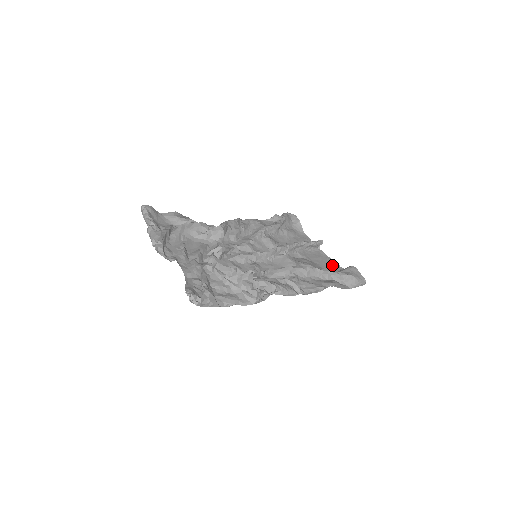
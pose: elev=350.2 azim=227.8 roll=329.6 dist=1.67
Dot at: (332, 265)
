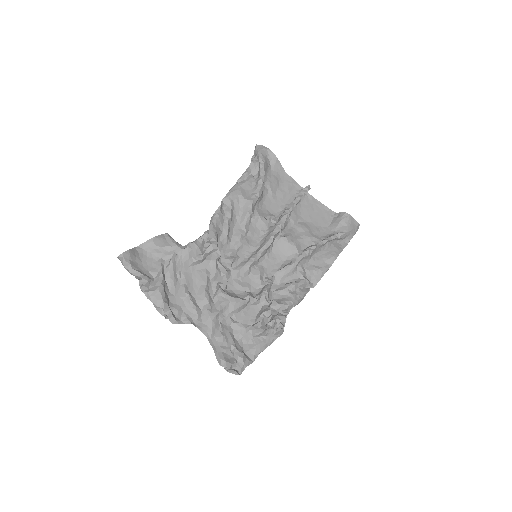
Dot at: (324, 214)
